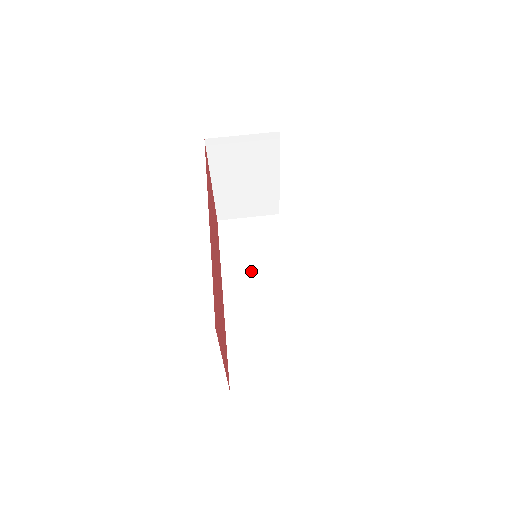
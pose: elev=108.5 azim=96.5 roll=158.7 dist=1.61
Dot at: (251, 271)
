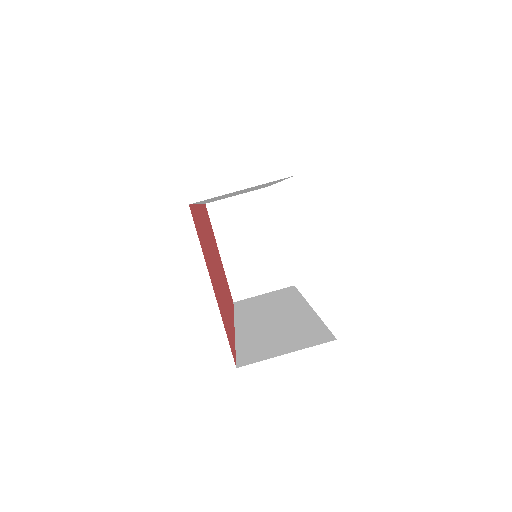
Dot at: (265, 311)
